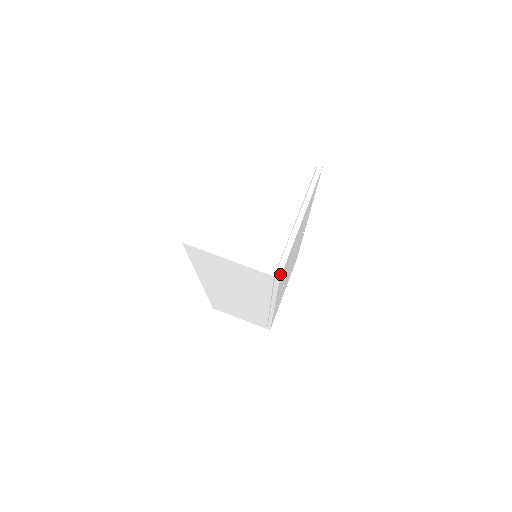
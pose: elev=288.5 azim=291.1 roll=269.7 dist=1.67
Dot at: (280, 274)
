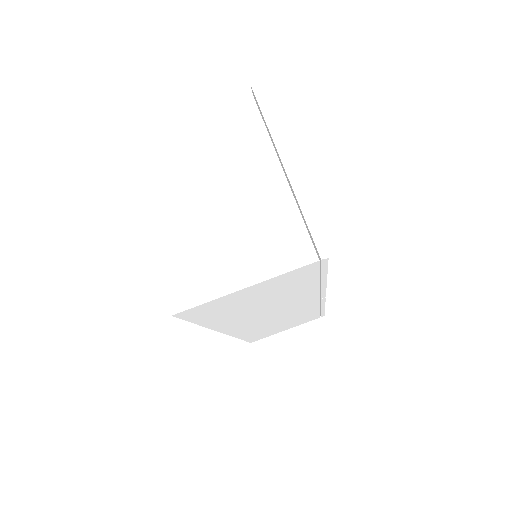
Dot at: (323, 251)
